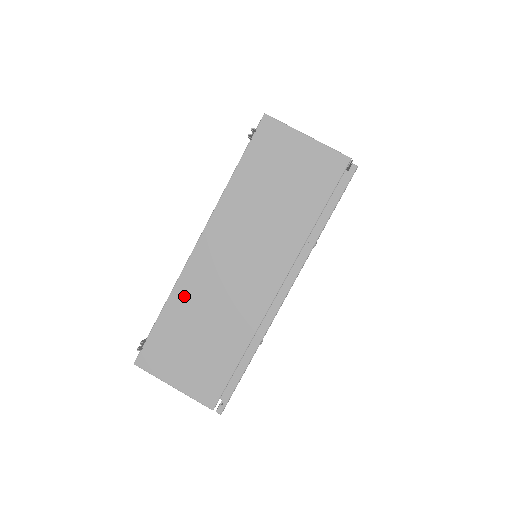
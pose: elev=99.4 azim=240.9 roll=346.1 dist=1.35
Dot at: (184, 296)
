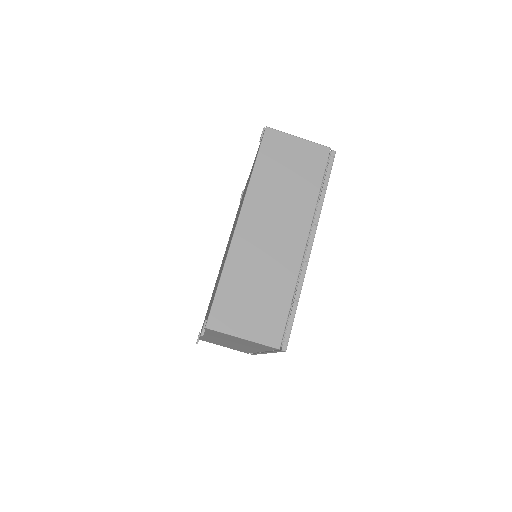
Dot at: (208, 339)
